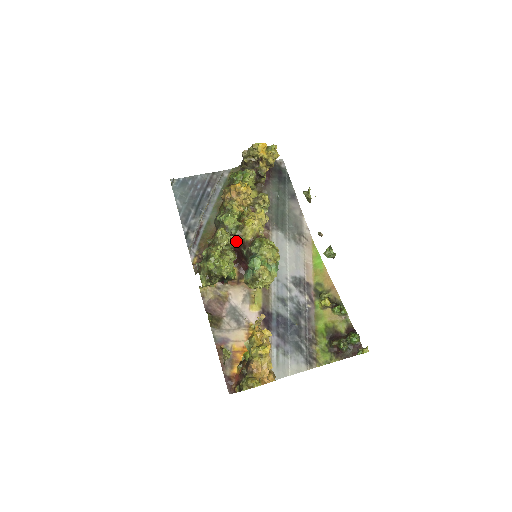
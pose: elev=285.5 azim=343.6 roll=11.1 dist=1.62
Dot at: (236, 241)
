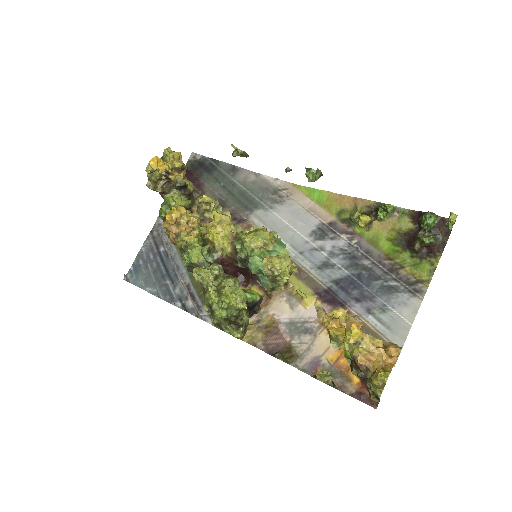
Dot at: (219, 265)
